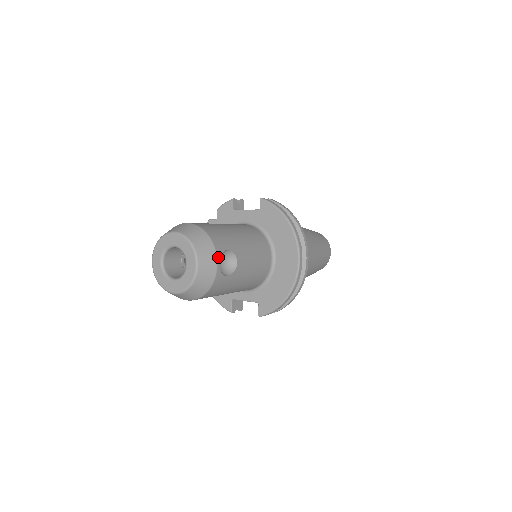
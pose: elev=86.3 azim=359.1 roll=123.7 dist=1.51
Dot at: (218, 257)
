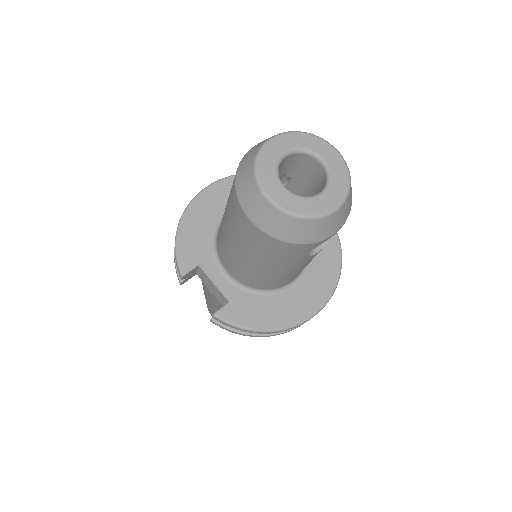
Dot at: occluded
